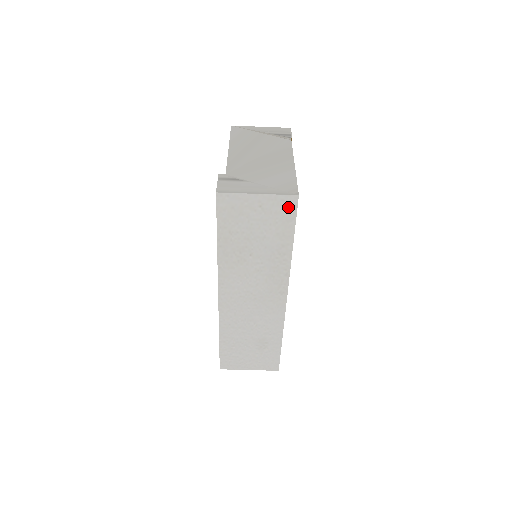
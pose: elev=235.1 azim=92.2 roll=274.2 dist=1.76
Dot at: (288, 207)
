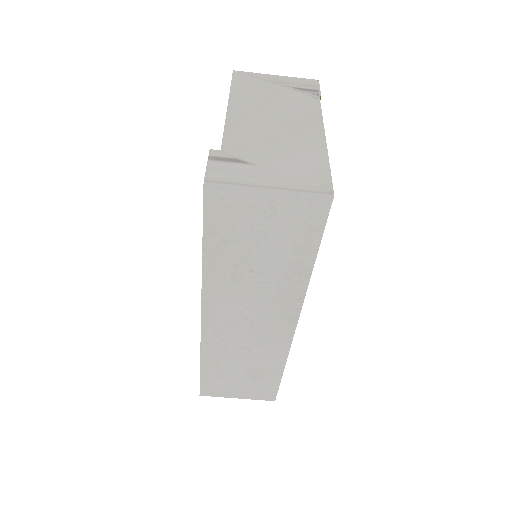
Dot at: (315, 211)
